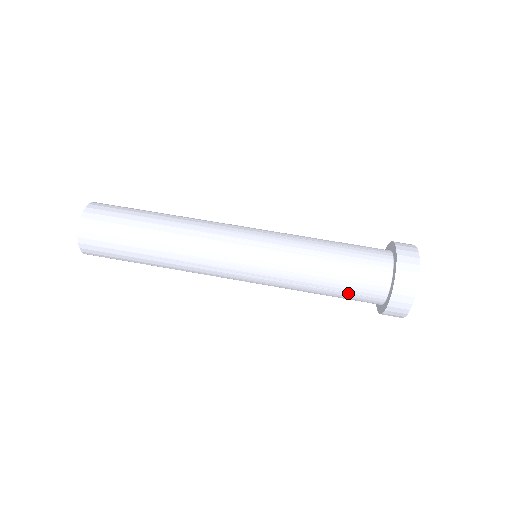
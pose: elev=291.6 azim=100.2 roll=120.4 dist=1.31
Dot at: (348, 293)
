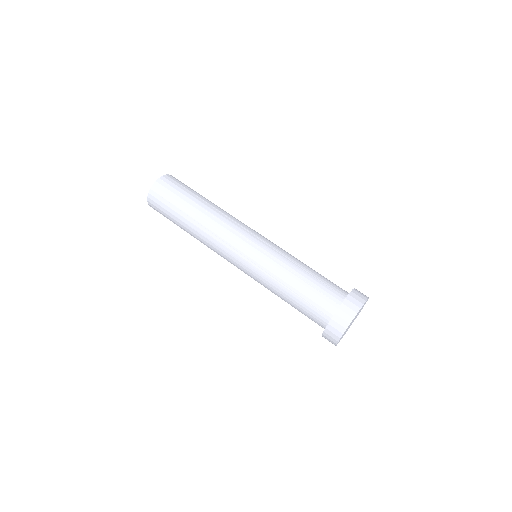
Dot at: (302, 313)
